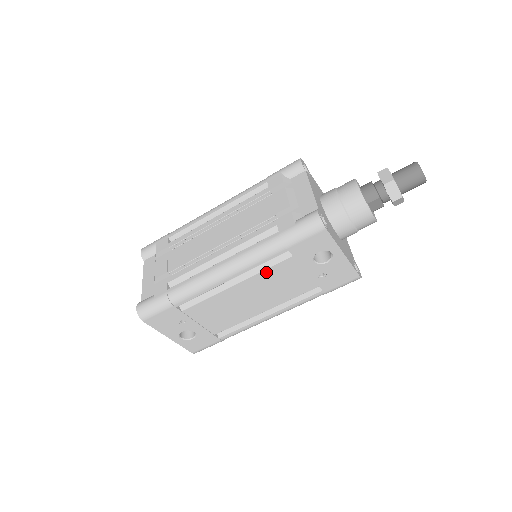
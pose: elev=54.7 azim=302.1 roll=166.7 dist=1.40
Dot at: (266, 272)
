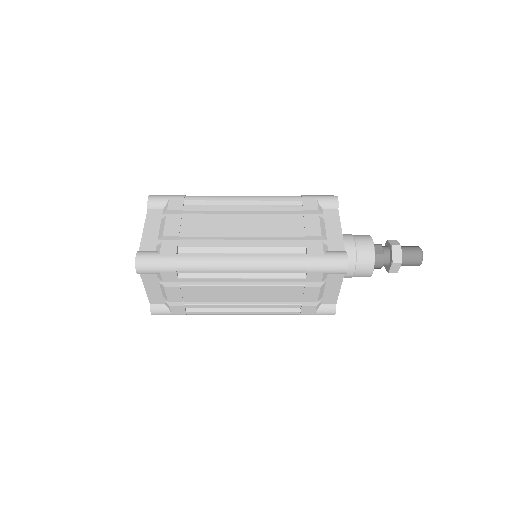
Dot at: occluded
